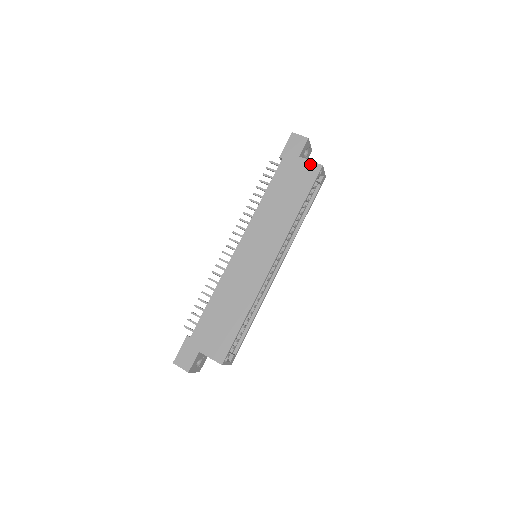
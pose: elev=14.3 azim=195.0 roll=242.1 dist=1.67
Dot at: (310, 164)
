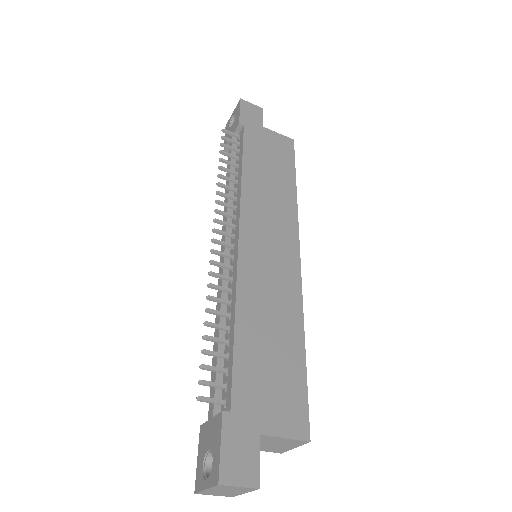
Dot at: (280, 136)
